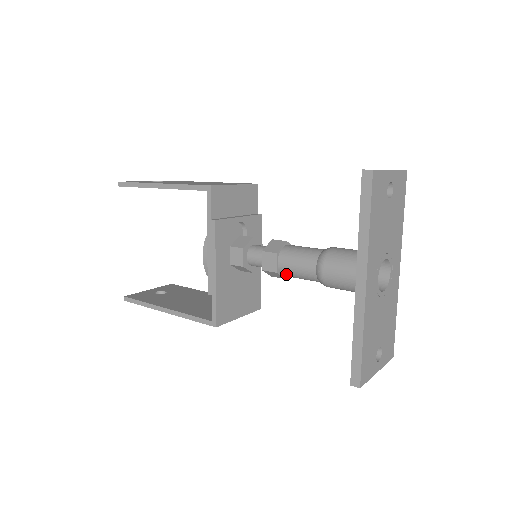
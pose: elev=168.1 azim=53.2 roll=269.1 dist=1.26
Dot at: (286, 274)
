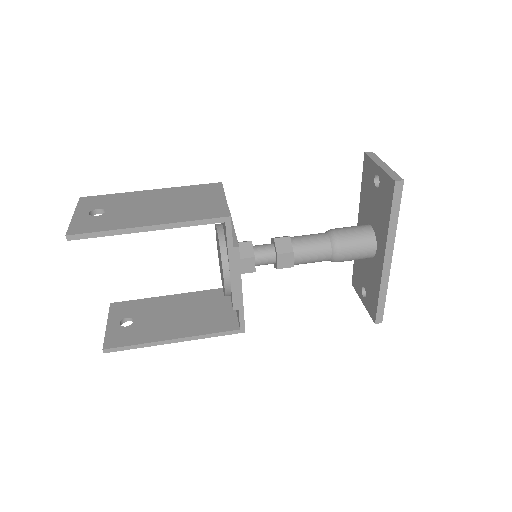
Dot at: (298, 264)
